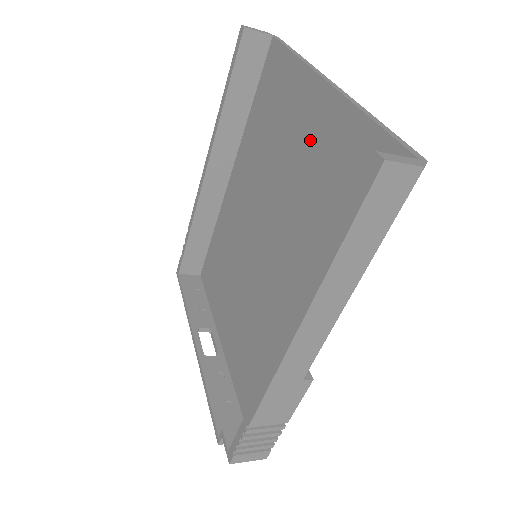
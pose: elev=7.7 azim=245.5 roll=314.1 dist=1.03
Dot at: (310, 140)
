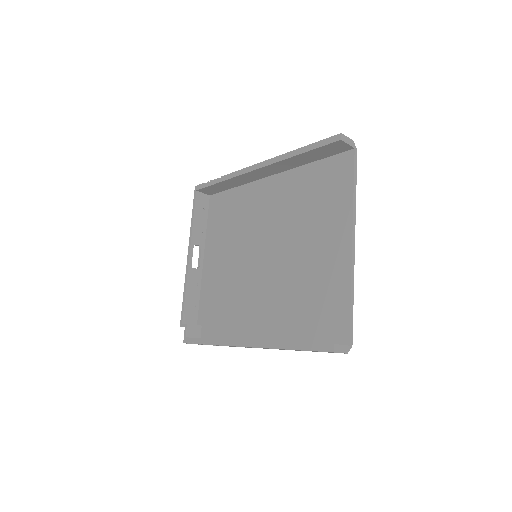
Dot at: (324, 254)
